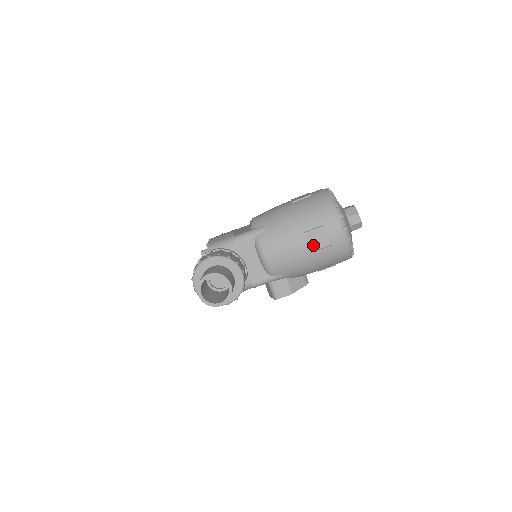
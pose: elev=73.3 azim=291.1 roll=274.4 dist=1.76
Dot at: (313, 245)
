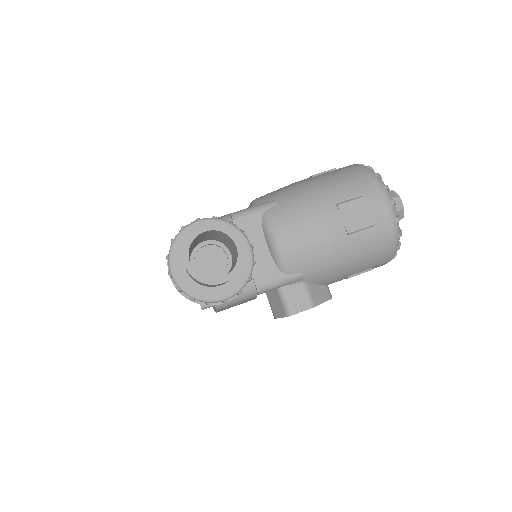
Dot at: (350, 223)
